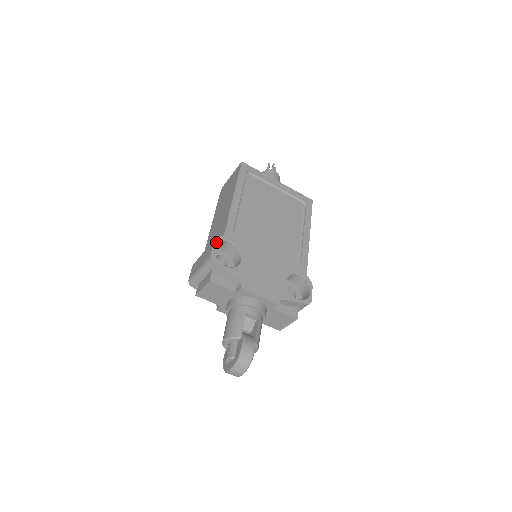
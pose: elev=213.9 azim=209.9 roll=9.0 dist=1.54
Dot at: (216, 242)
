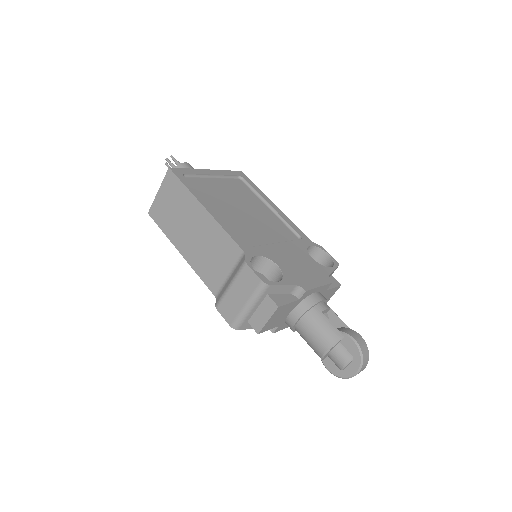
Dot at: (249, 264)
